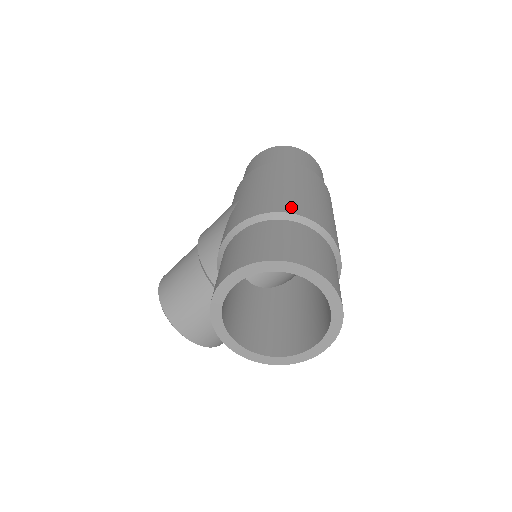
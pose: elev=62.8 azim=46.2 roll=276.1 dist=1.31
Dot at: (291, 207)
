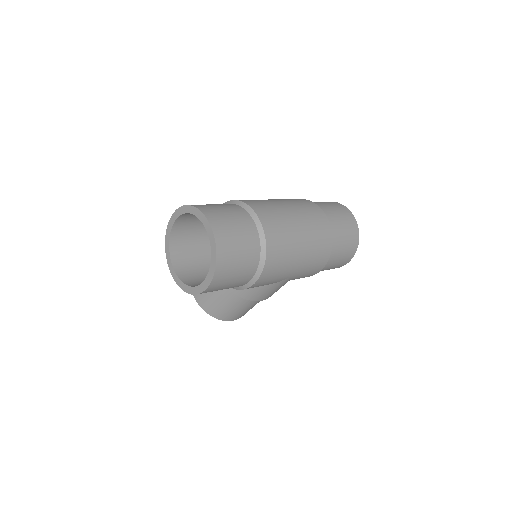
Dot at: (251, 202)
